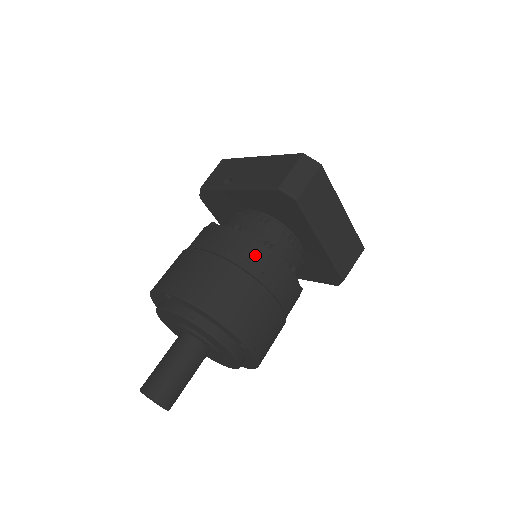
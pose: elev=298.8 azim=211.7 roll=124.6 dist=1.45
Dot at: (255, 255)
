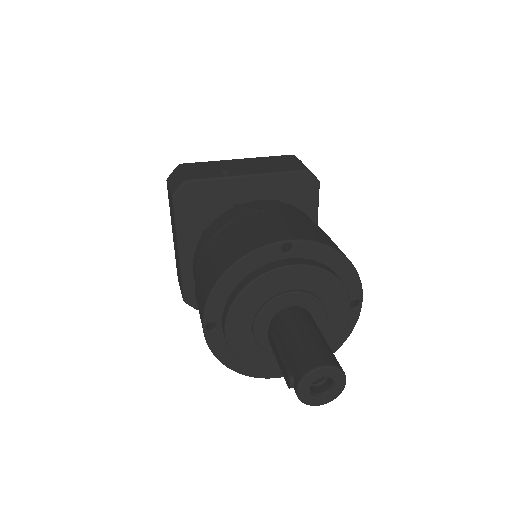
Dot at: occluded
